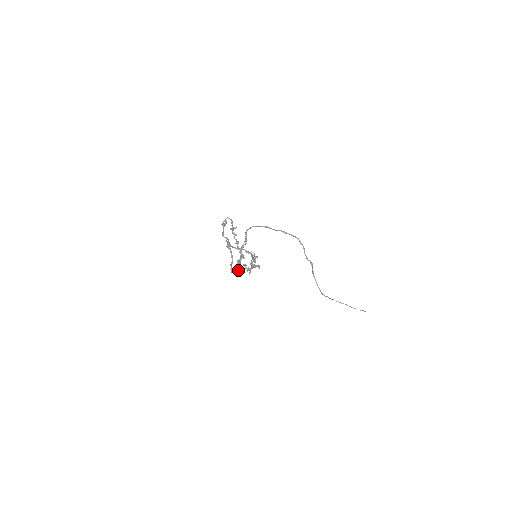
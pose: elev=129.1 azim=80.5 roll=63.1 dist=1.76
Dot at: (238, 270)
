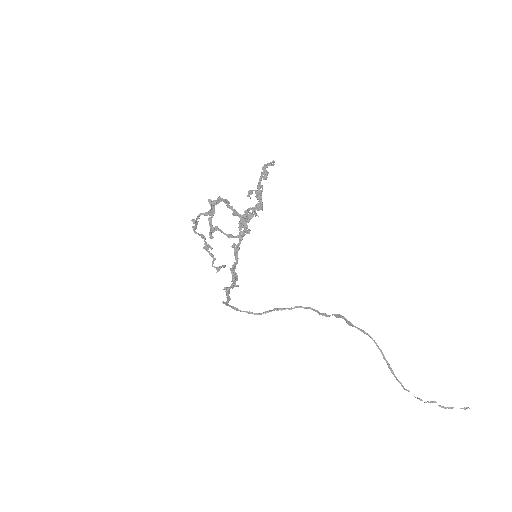
Dot at: (241, 215)
